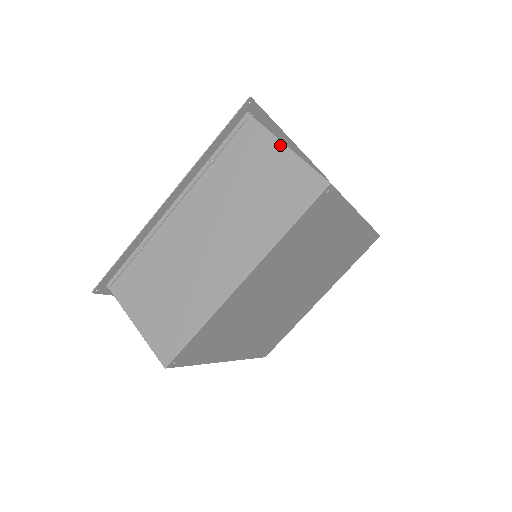
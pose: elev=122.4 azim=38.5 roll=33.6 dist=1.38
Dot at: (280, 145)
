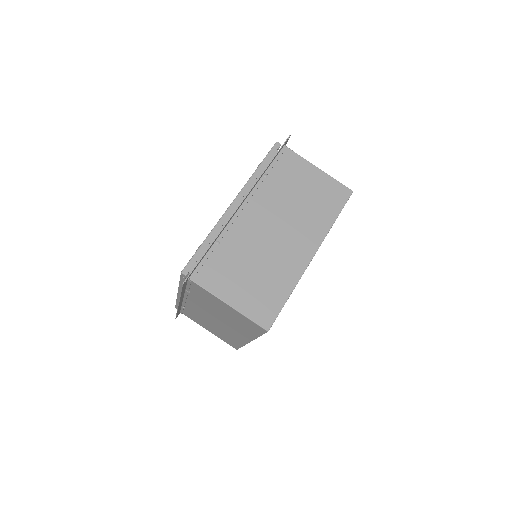
Dot at: (224, 303)
